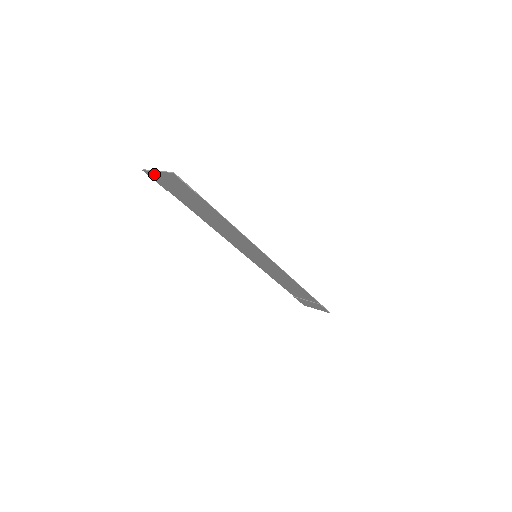
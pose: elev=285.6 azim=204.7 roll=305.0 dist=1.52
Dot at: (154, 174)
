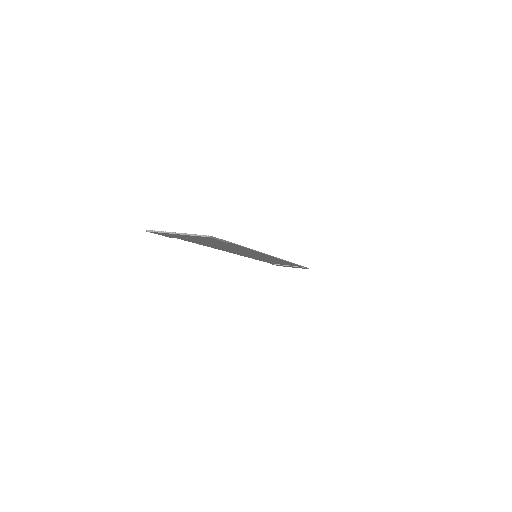
Dot at: (167, 234)
